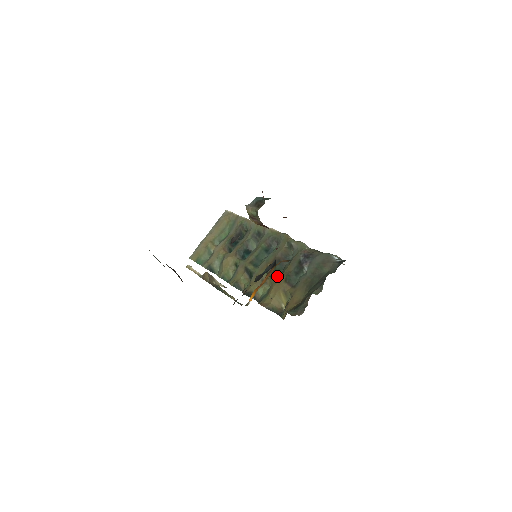
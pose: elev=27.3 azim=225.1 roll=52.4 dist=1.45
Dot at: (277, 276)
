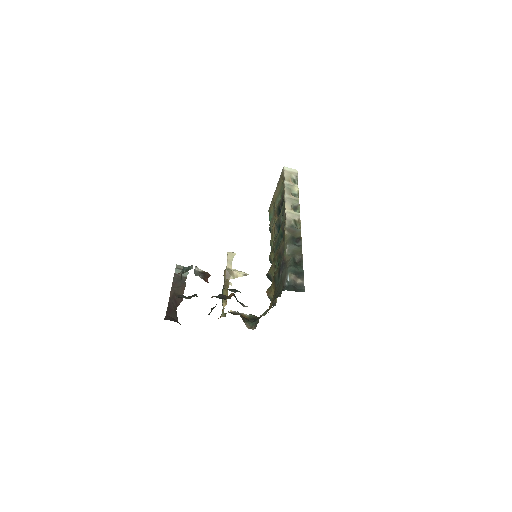
Dot at: (275, 271)
